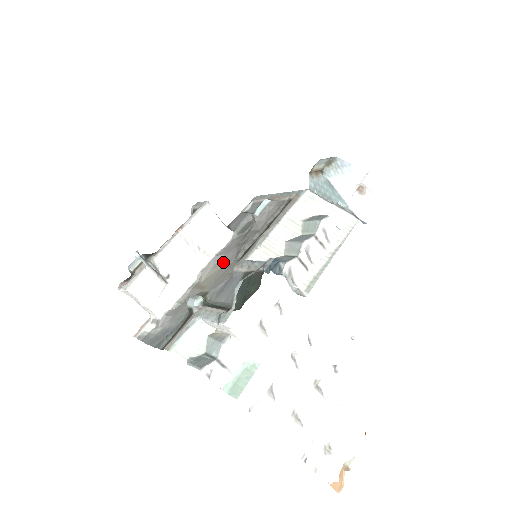
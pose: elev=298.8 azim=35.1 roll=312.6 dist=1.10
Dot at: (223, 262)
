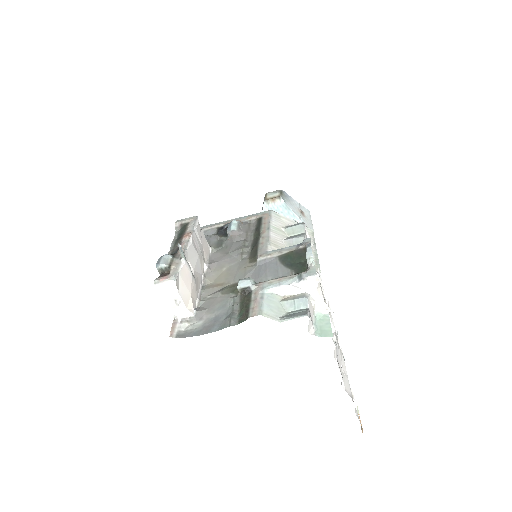
Dot at: (224, 265)
